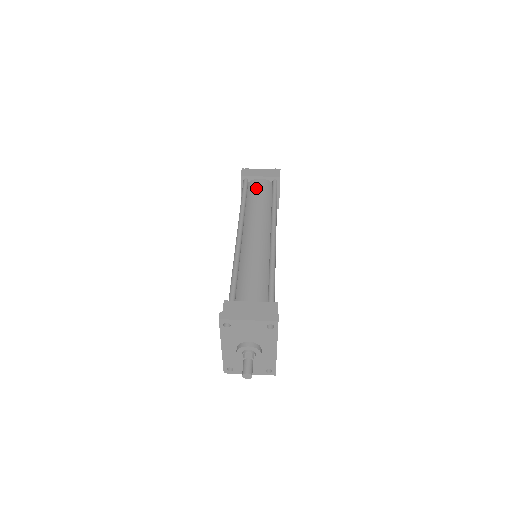
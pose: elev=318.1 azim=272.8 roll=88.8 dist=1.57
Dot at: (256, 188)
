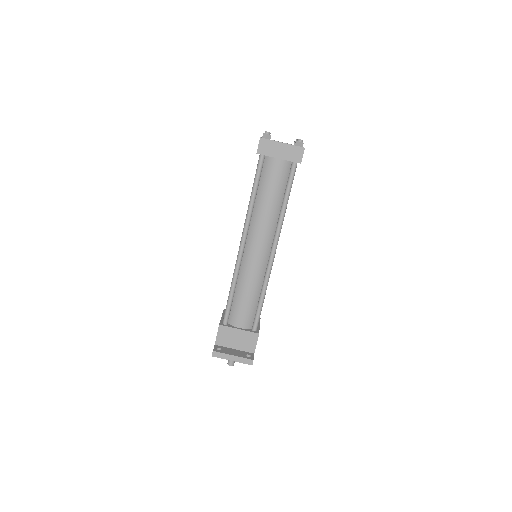
Dot at: (270, 177)
